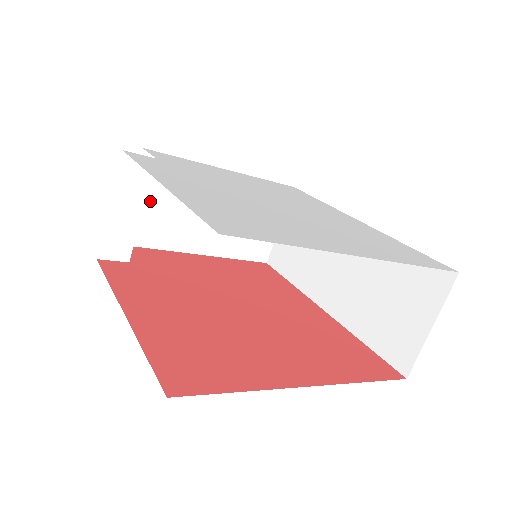
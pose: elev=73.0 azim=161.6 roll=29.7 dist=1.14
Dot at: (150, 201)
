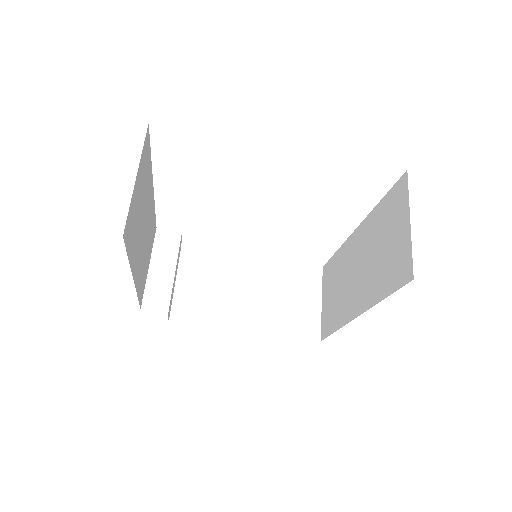
Dot at: (192, 285)
